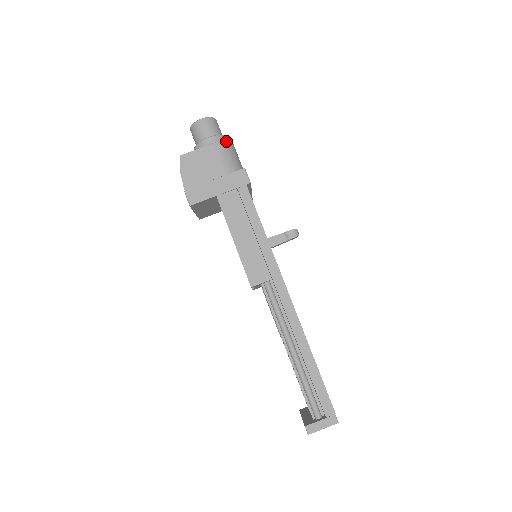
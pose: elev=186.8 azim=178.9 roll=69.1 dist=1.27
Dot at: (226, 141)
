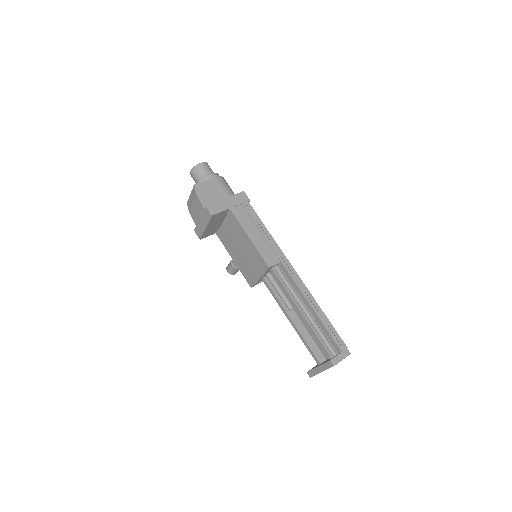
Dot at: (222, 177)
